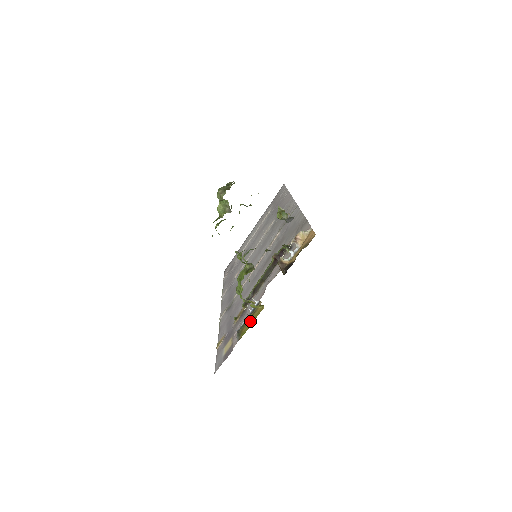
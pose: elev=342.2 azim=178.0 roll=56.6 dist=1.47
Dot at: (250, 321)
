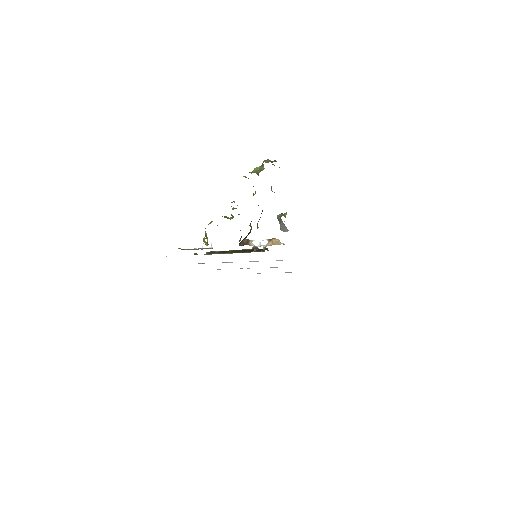
Dot at: occluded
